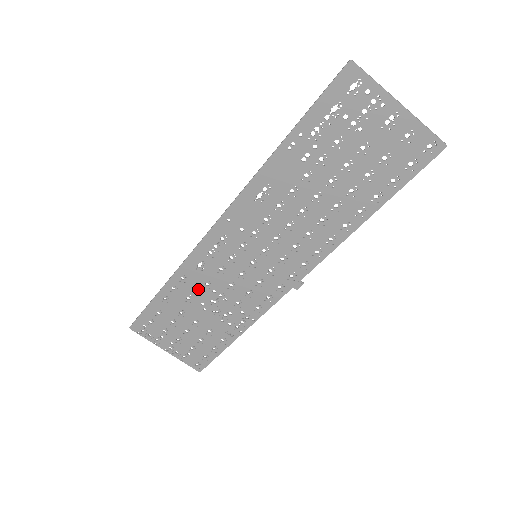
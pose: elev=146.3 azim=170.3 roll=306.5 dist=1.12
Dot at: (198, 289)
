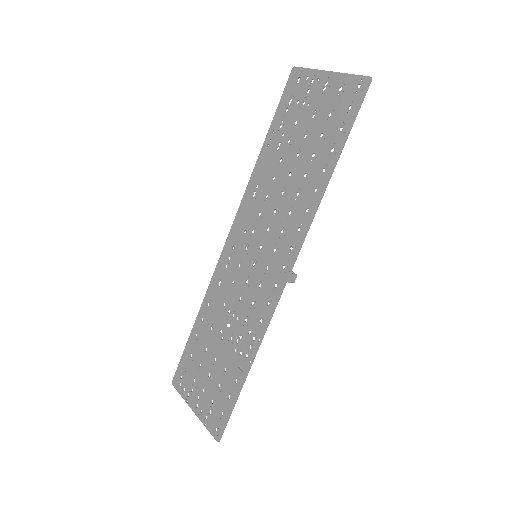
Dot at: (218, 313)
